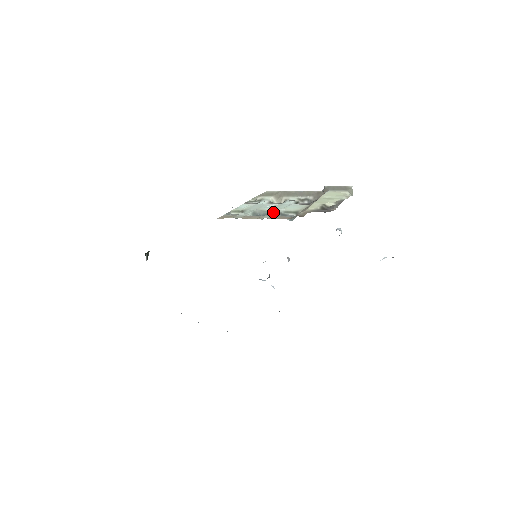
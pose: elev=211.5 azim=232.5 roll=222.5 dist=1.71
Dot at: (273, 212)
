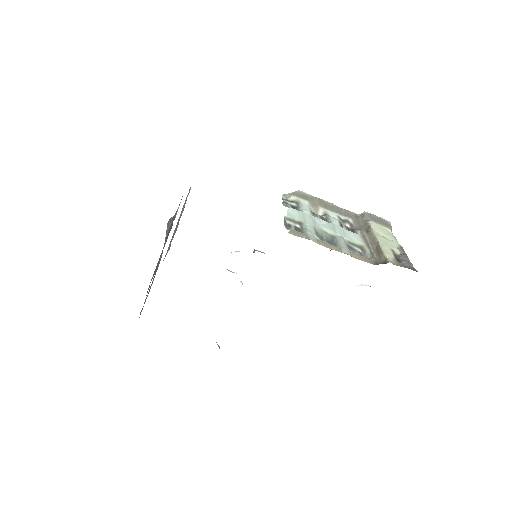
Dot at: (343, 242)
